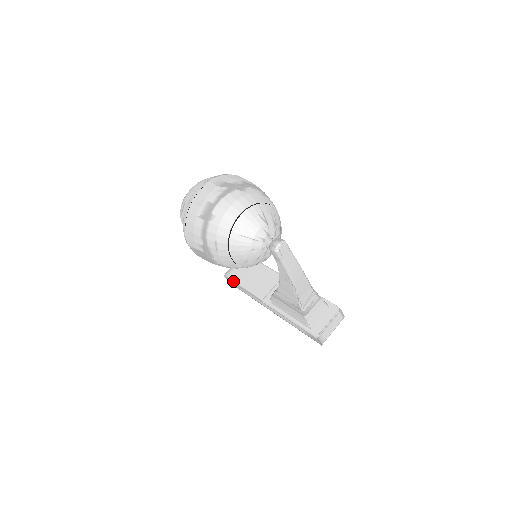
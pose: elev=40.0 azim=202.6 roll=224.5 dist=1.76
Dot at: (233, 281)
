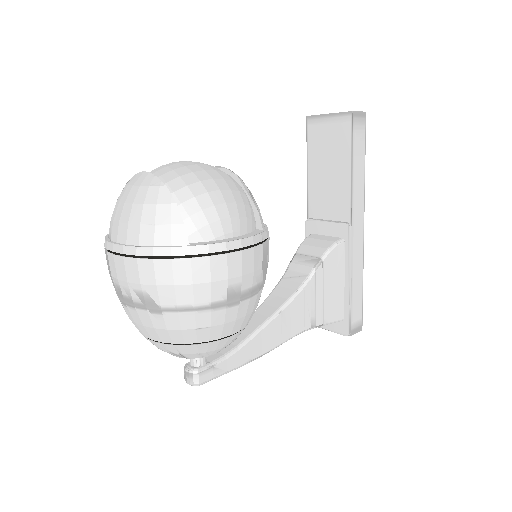
Dot at: (307, 143)
